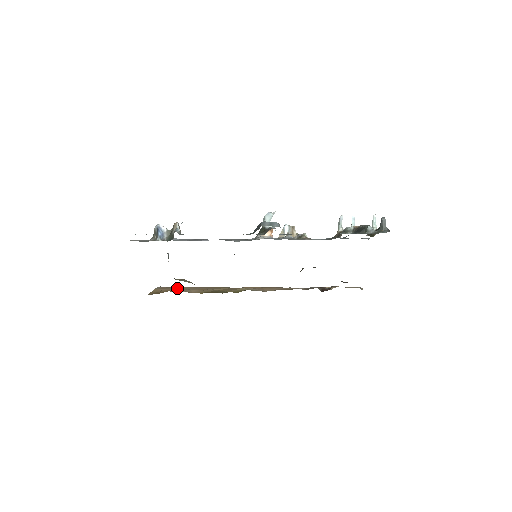
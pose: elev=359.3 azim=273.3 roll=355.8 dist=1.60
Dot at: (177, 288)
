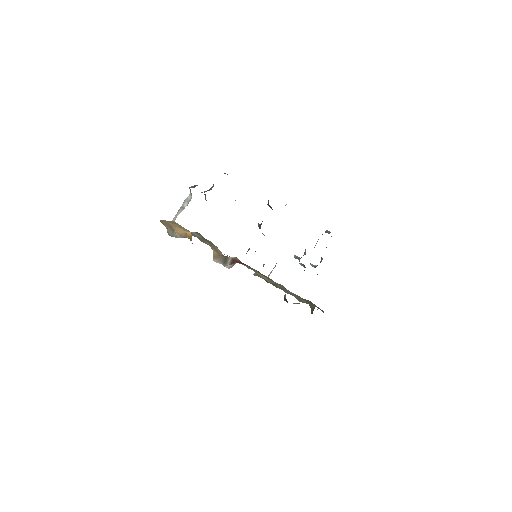
Dot at: occluded
